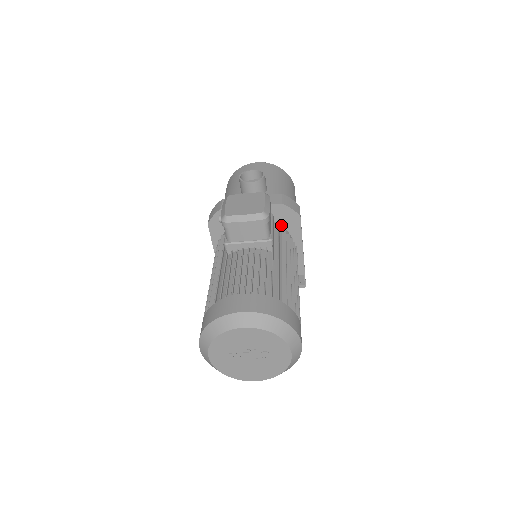
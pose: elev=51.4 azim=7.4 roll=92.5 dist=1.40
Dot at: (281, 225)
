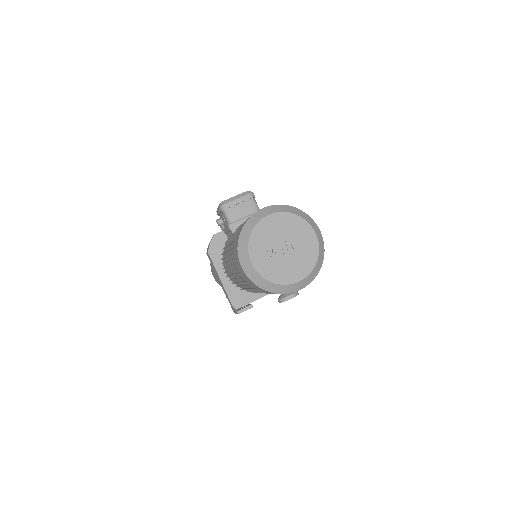
Dot at: occluded
